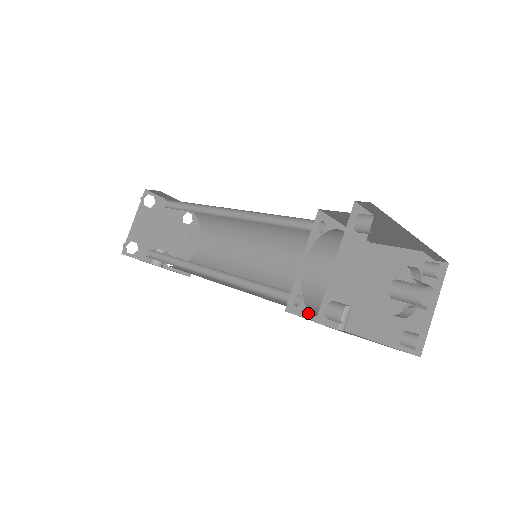
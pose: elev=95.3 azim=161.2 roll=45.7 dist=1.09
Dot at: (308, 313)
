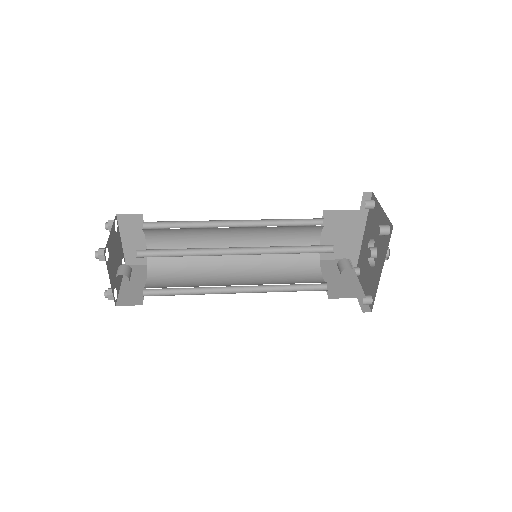
Dot at: occluded
